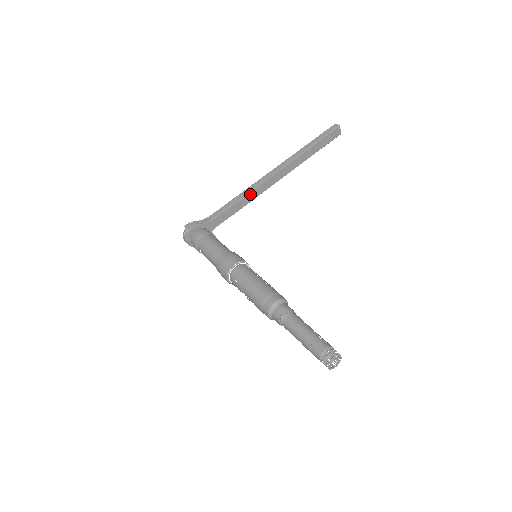
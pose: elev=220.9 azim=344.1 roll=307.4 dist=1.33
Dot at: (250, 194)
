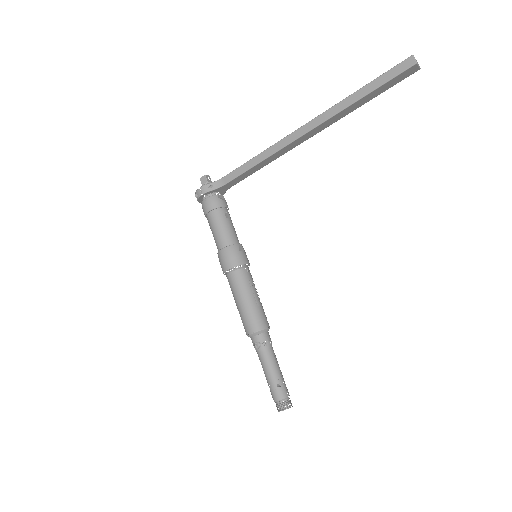
Dot at: (270, 157)
